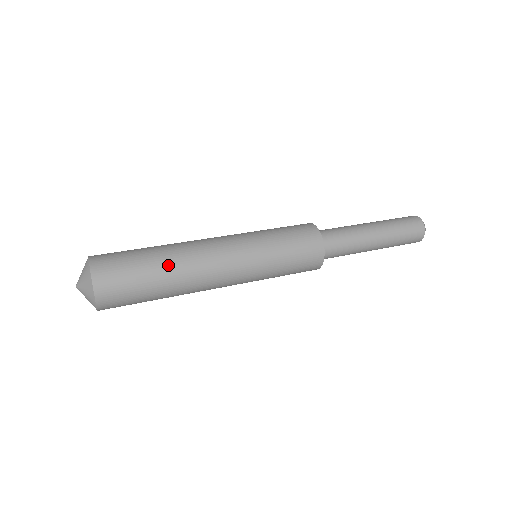
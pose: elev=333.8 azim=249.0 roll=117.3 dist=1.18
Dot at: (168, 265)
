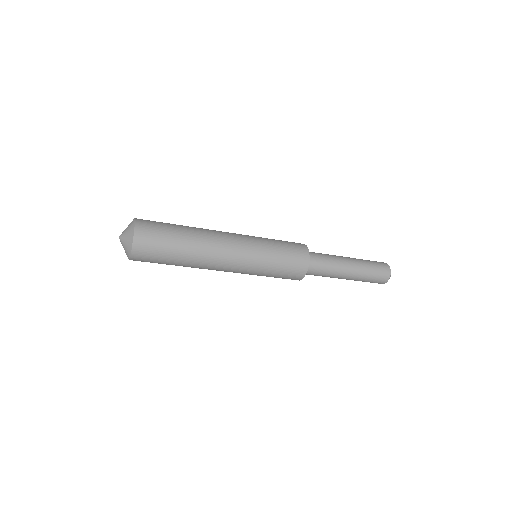
Dot at: occluded
